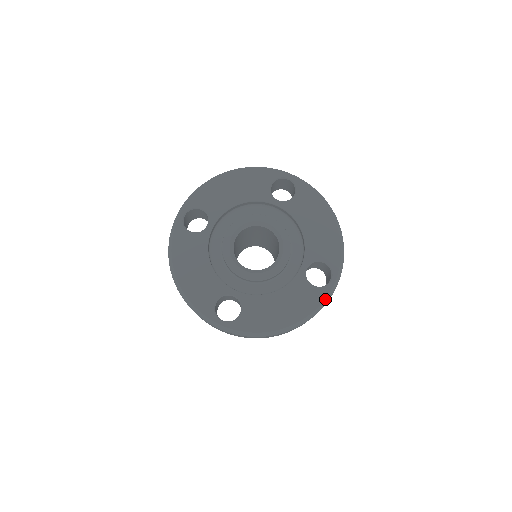
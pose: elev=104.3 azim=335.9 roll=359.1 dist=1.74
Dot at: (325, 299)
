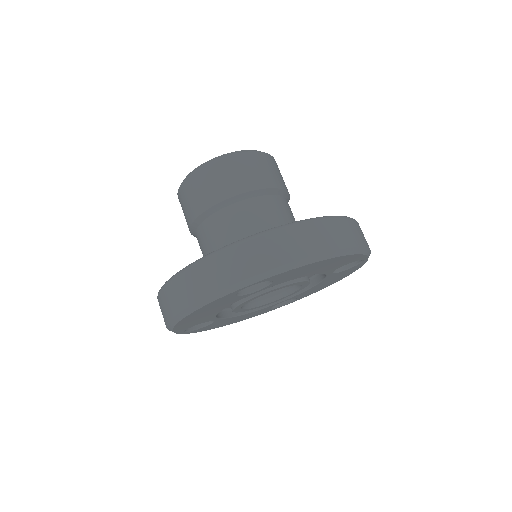
Dot at: occluded
